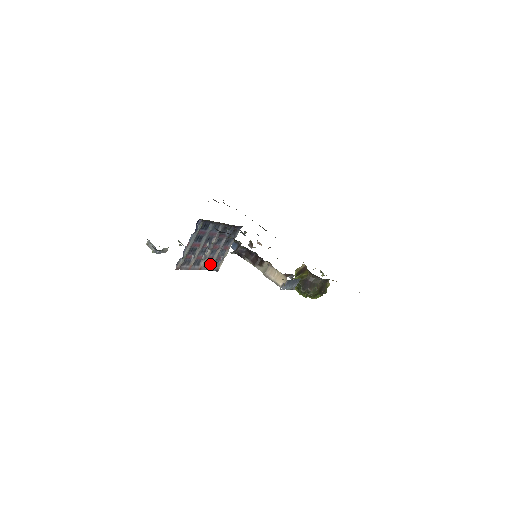
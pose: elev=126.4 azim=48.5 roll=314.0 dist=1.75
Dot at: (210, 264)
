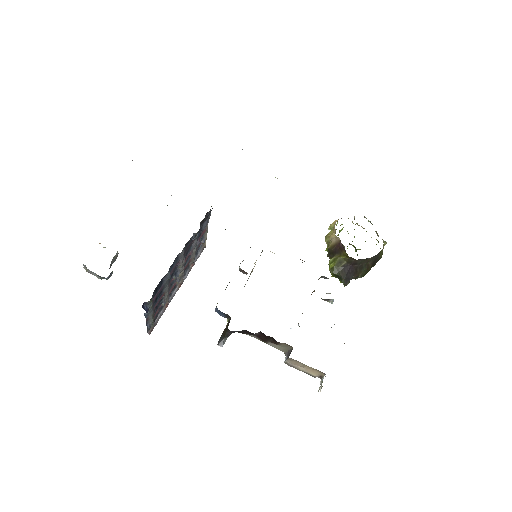
Dot at: (190, 263)
